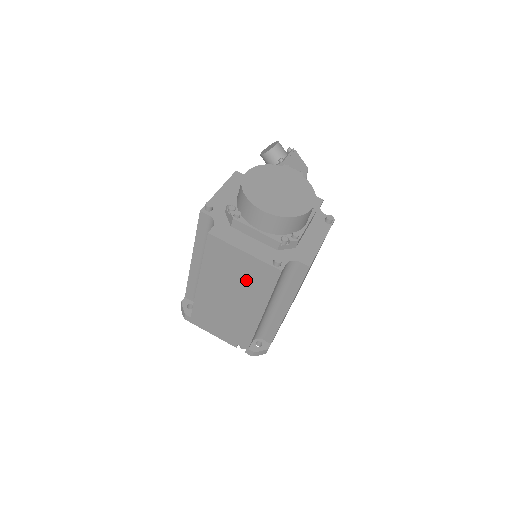
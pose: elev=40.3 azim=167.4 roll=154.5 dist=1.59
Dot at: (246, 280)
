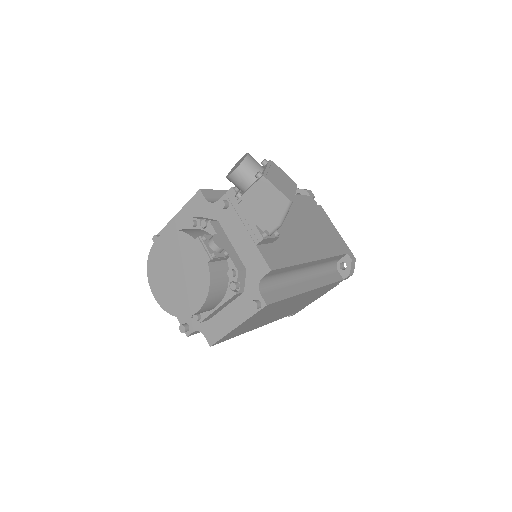
Dot at: occluded
